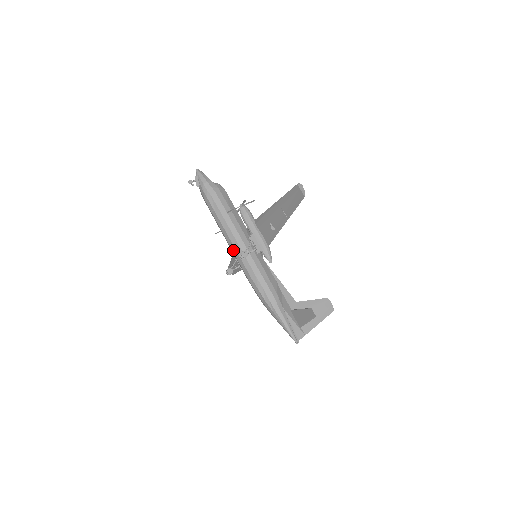
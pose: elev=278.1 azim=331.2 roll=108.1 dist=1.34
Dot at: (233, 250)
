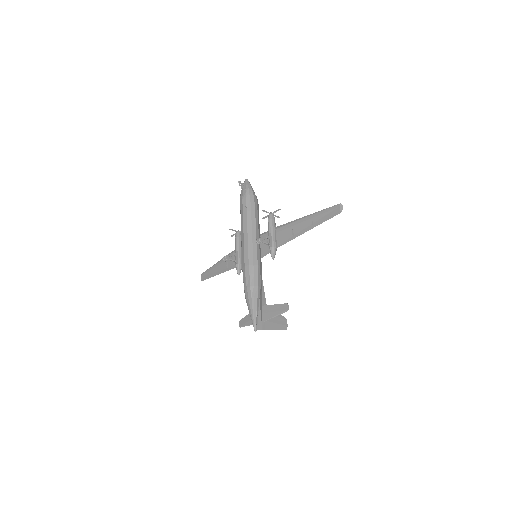
Dot at: (245, 240)
